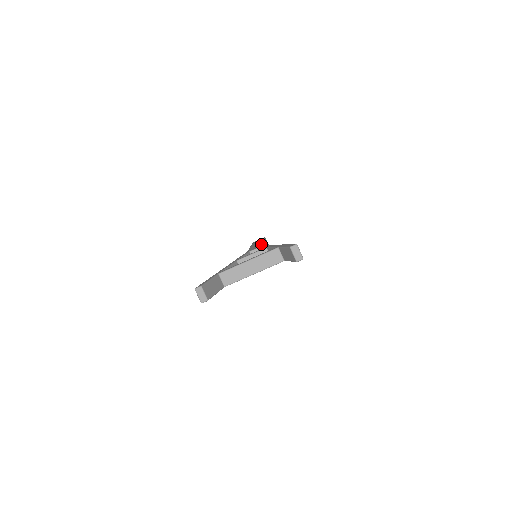
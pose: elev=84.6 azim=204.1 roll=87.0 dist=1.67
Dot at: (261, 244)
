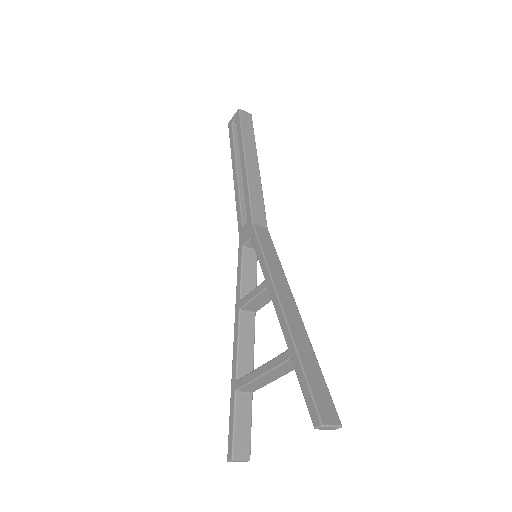
Dot at: (249, 211)
